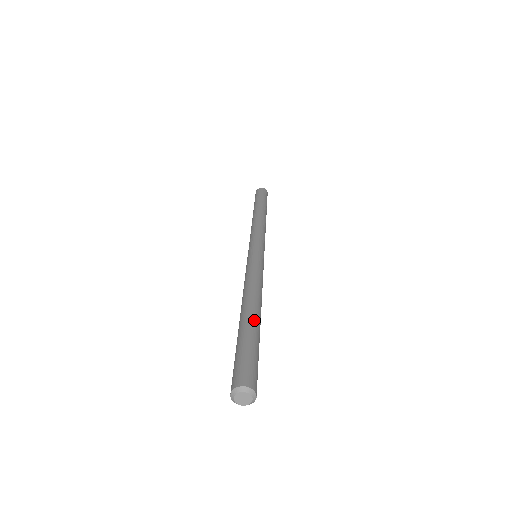
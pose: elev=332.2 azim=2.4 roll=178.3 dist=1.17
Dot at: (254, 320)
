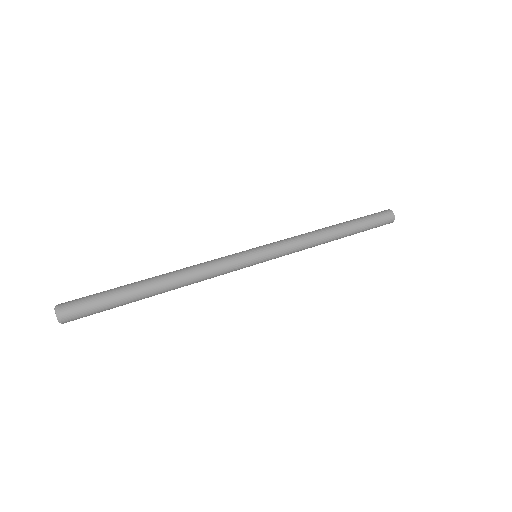
Dot at: (139, 281)
